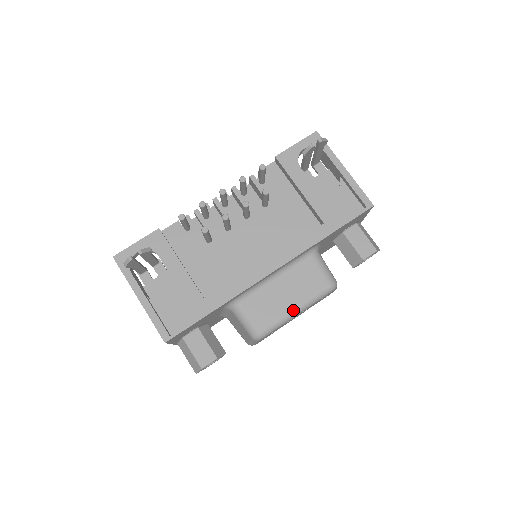
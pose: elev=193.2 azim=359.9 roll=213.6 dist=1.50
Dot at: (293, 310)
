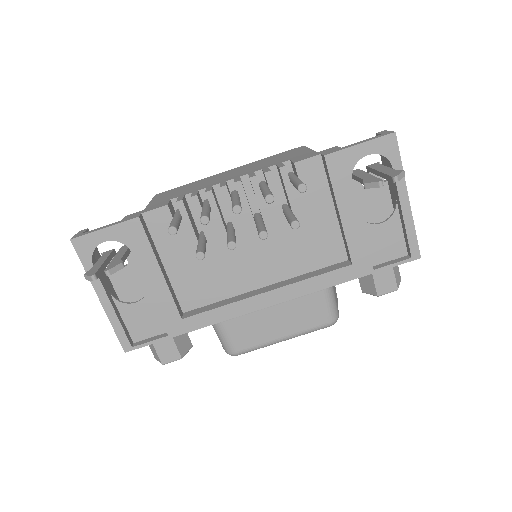
Dot at: (280, 339)
